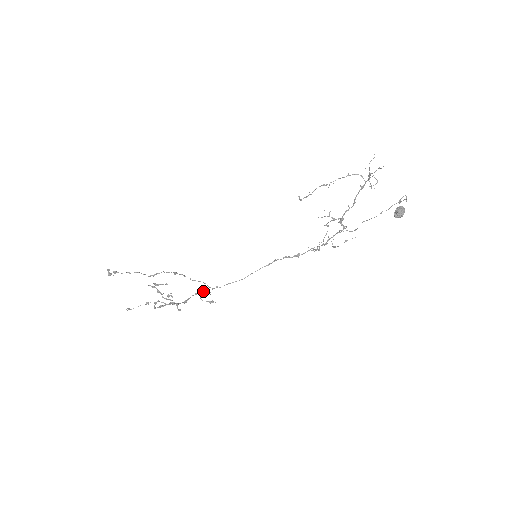
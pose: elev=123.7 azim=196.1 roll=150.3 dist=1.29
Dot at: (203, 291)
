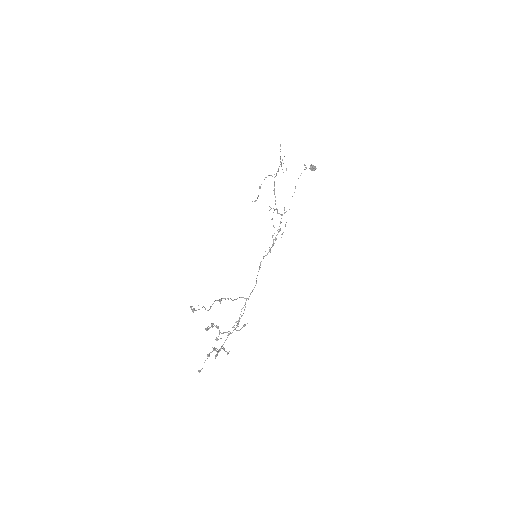
Dot at: (245, 304)
